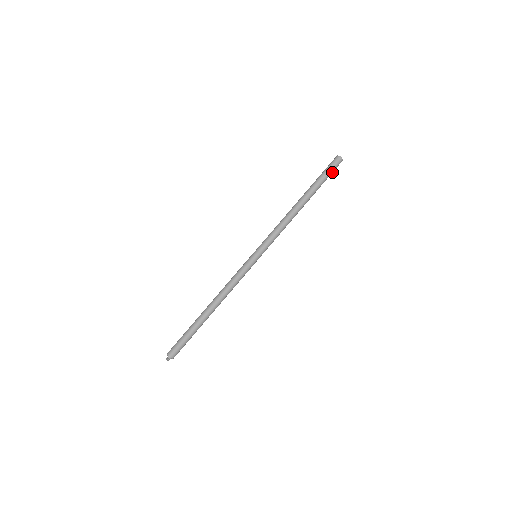
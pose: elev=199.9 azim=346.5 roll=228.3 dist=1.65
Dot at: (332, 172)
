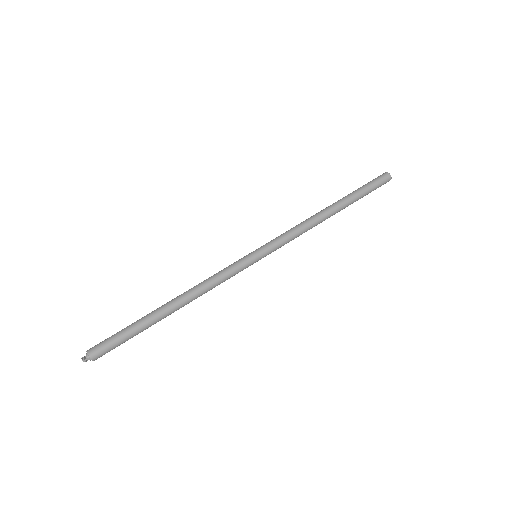
Dot at: (376, 187)
